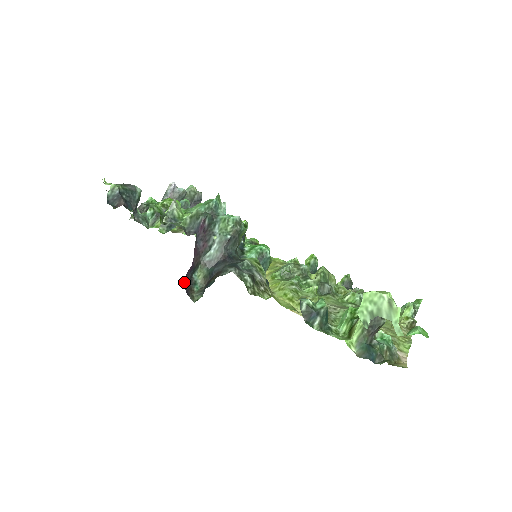
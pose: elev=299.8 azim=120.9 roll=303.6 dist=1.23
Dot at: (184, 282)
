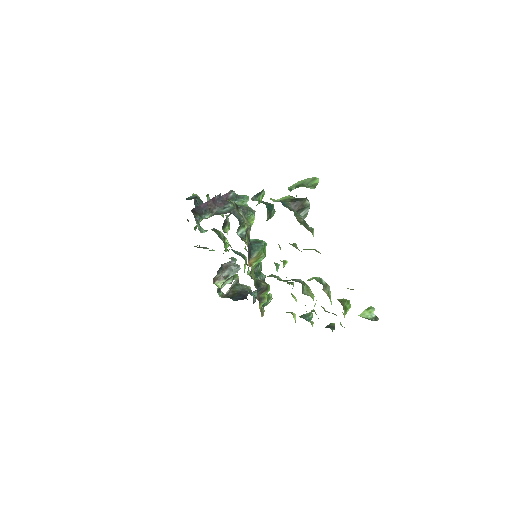
Dot at: (195, 208)
